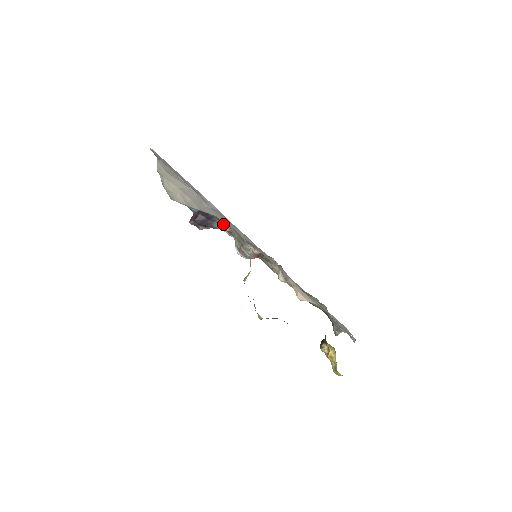
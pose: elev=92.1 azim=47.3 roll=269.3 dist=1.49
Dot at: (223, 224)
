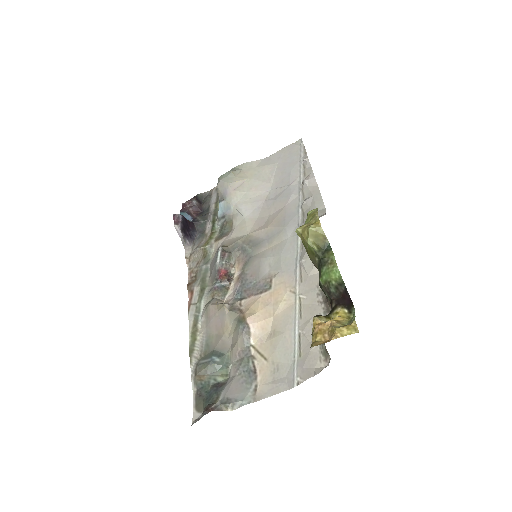
Dot at: (210, 240)
